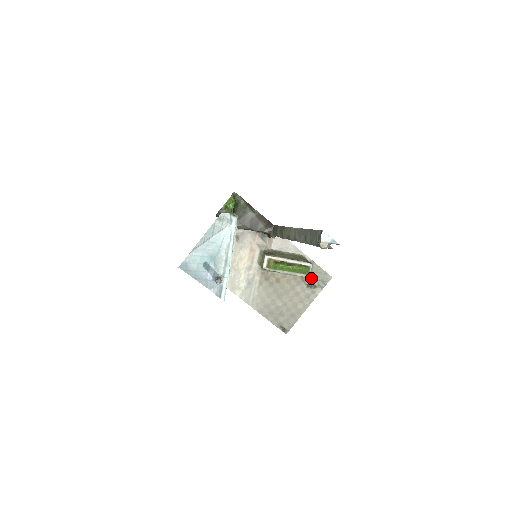
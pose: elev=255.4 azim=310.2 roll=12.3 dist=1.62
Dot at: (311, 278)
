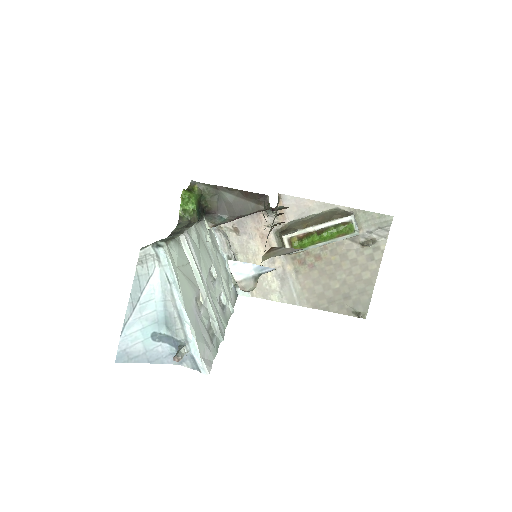
Dot at: (363, 232)
